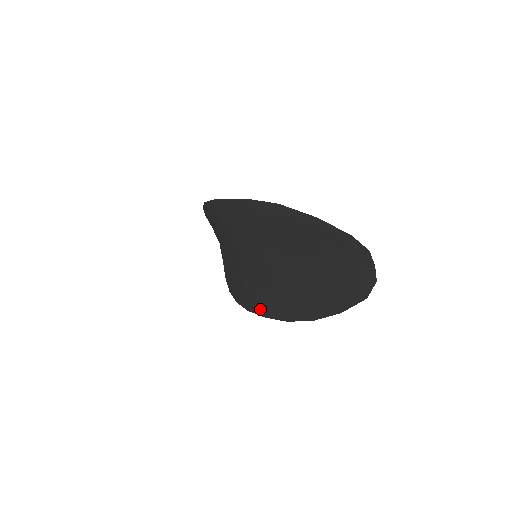
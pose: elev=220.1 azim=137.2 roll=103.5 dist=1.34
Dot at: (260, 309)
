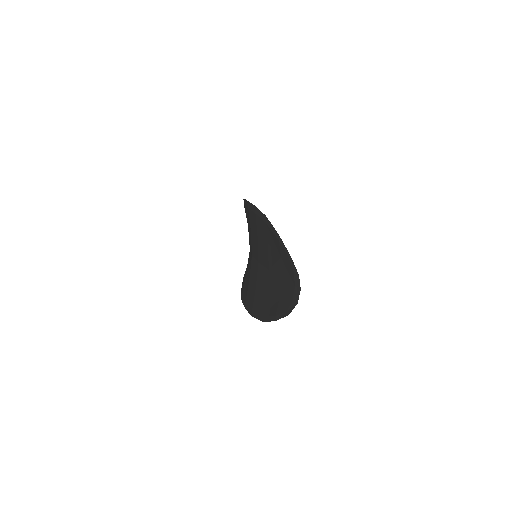
Dot at: (245, 301)
